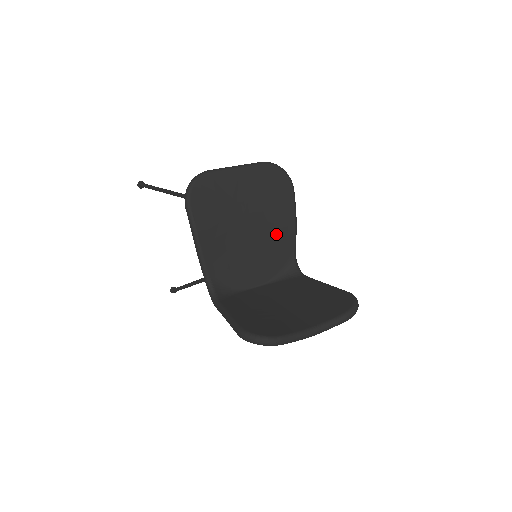
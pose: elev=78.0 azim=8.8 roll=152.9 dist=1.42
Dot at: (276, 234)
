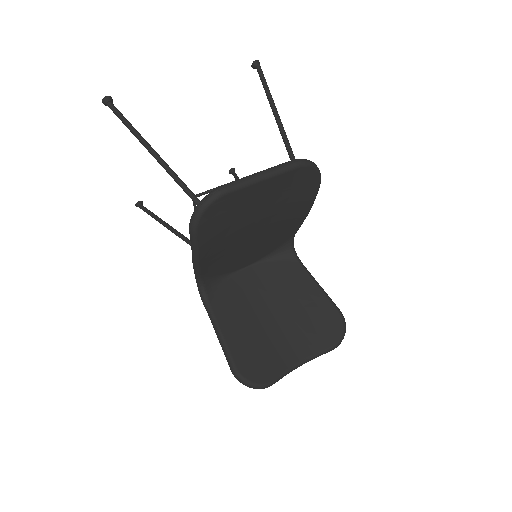
Dot at: (283, 227)
